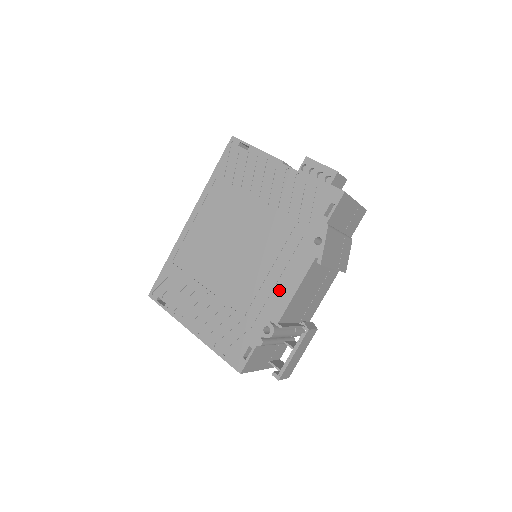
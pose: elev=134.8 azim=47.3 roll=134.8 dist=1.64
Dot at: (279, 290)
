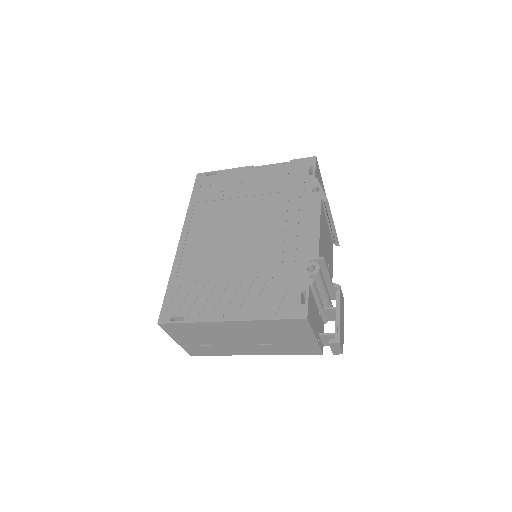
Dot at: (303, 235)
